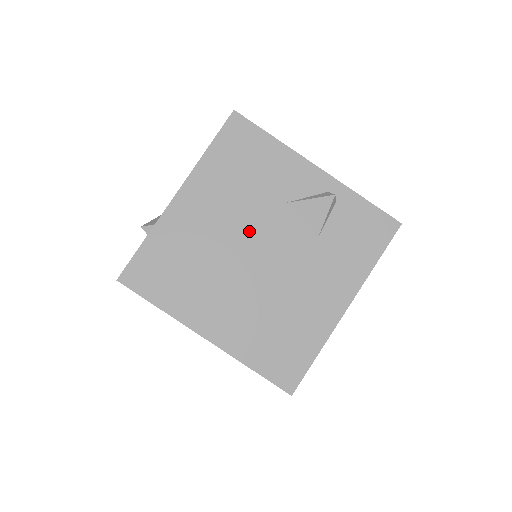
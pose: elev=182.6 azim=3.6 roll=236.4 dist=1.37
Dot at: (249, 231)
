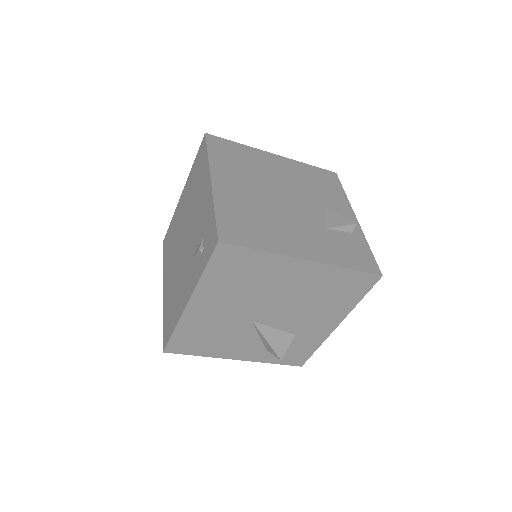
Dot at: (292, 191)
